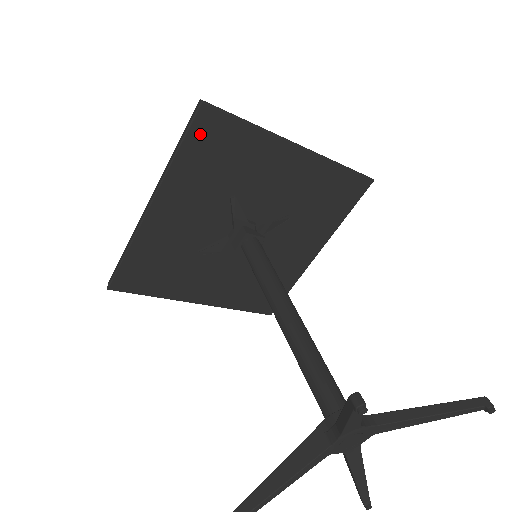
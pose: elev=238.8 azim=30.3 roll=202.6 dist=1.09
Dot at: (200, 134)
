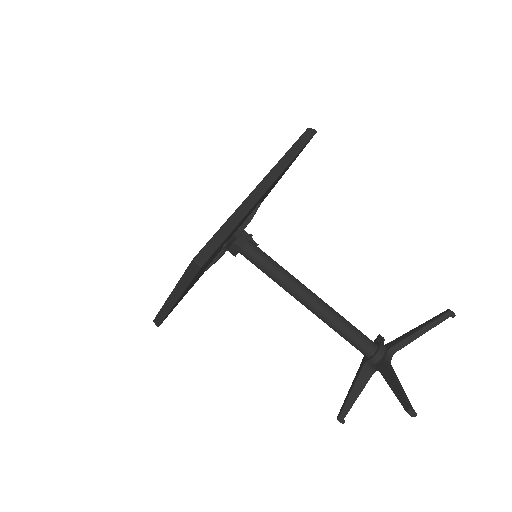
Dot at: (201, 269)
